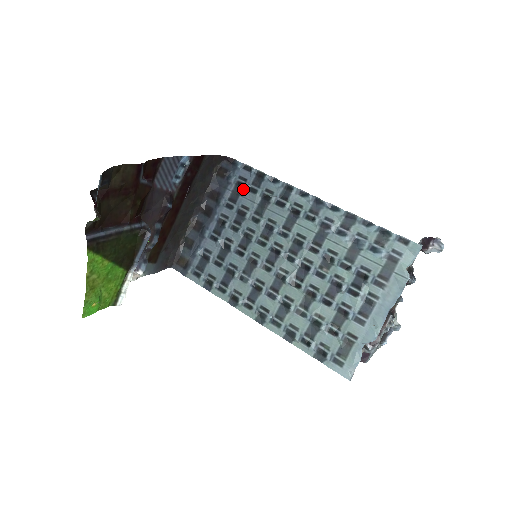
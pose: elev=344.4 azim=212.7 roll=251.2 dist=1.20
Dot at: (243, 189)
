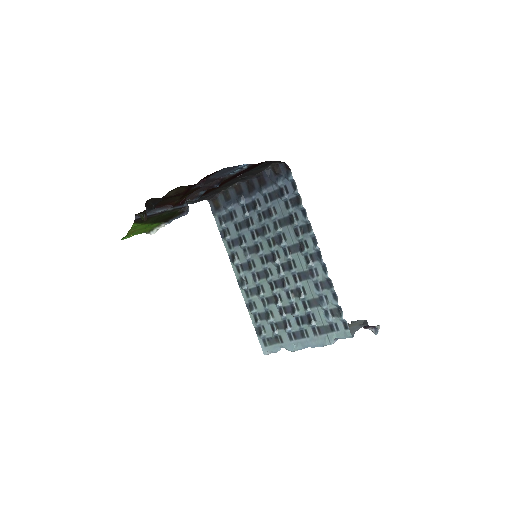
Dot at: (281, 198)
